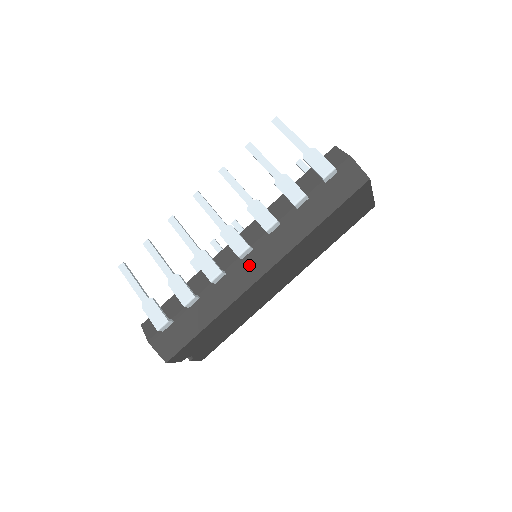
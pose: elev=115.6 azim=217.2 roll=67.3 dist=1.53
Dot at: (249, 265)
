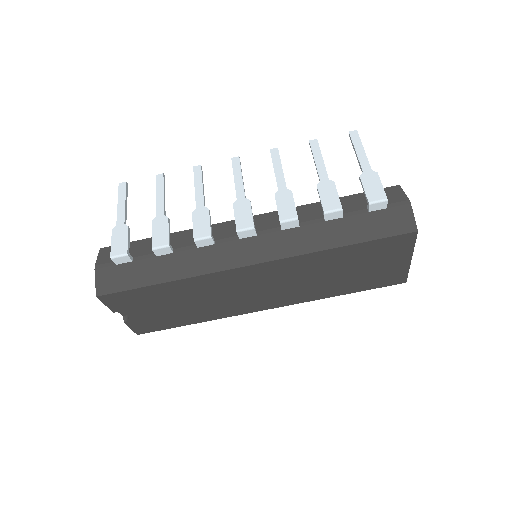
Dot at: (242, 248)
